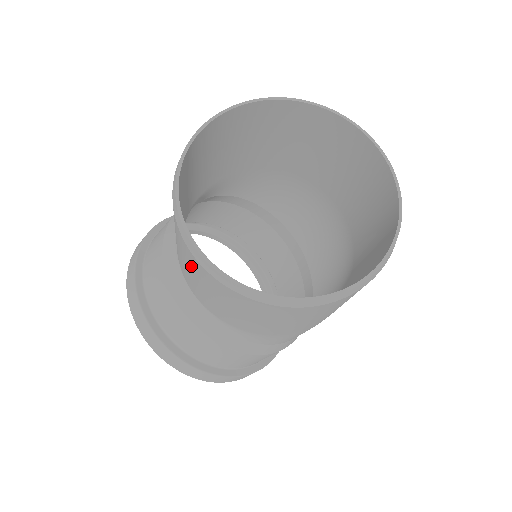
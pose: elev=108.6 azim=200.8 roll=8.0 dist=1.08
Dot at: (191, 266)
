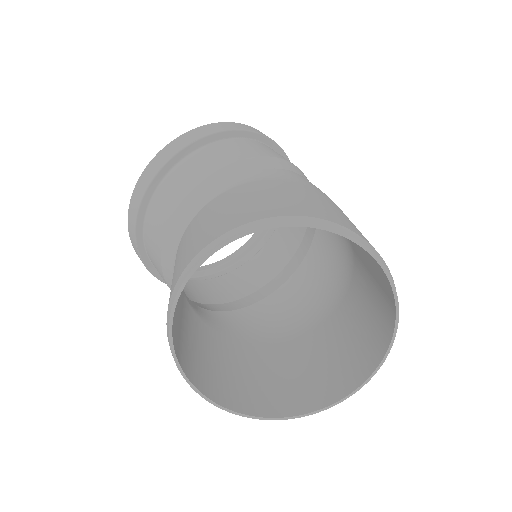
Dot at: occluded
